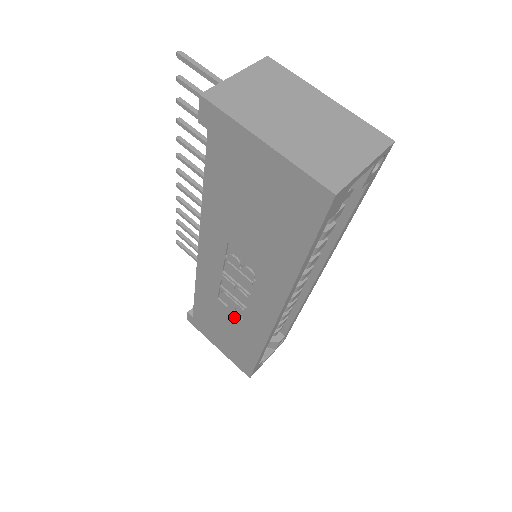
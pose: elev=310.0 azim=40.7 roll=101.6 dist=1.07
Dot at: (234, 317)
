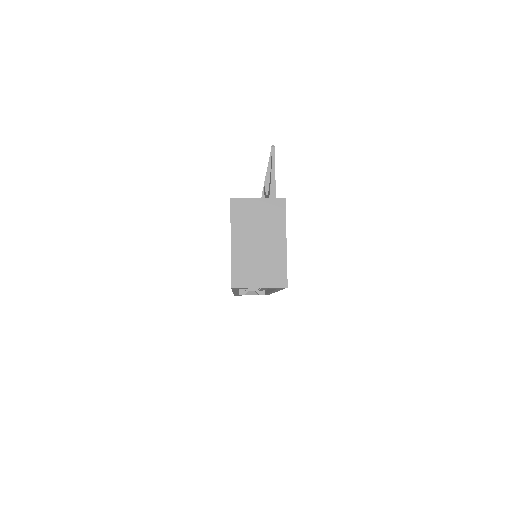
Dot at: occluded
